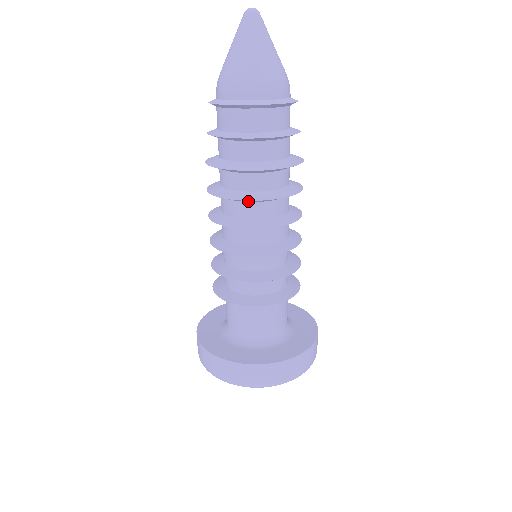
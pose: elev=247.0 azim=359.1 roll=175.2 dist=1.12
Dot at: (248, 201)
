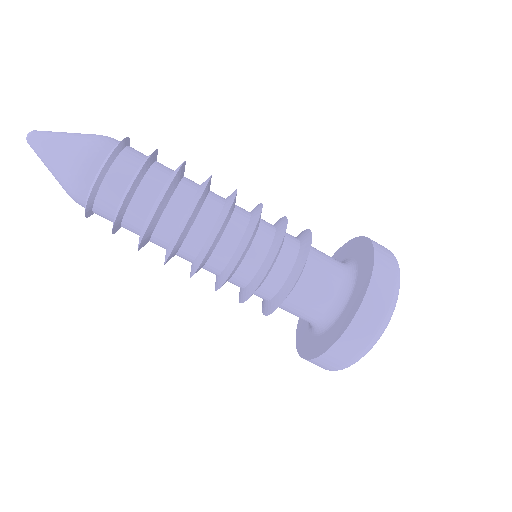
Dot at: occluded
